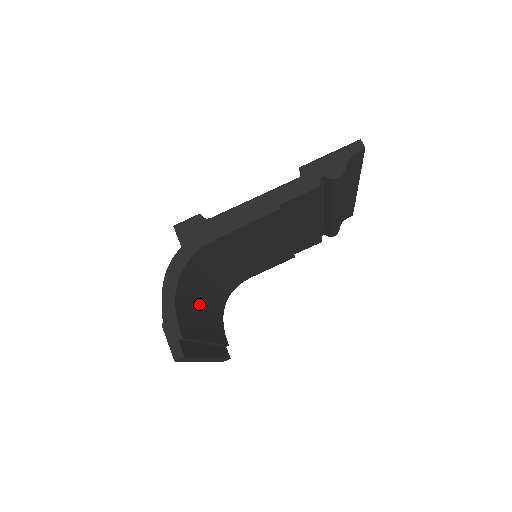
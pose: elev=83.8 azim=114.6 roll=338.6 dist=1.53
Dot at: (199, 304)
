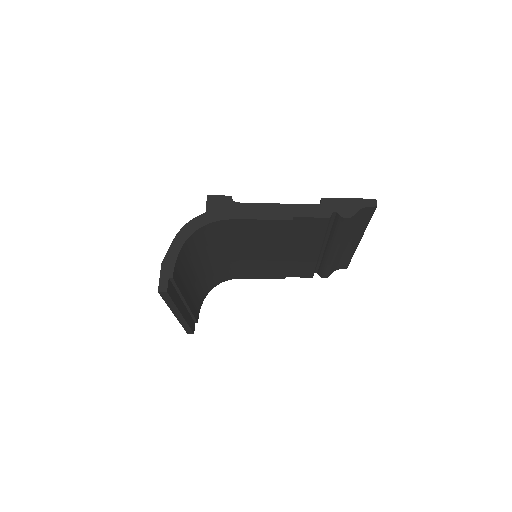
Dot at: (194, 269)
